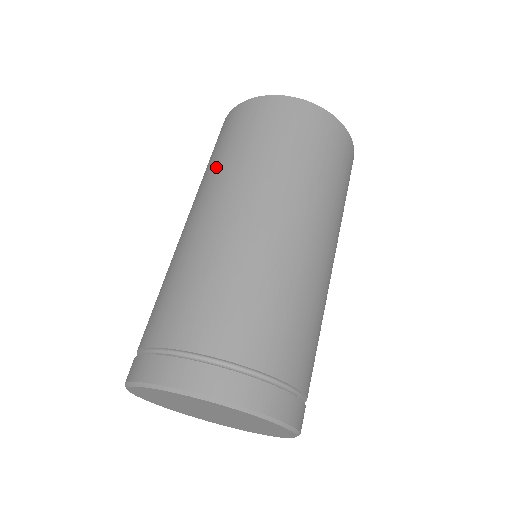
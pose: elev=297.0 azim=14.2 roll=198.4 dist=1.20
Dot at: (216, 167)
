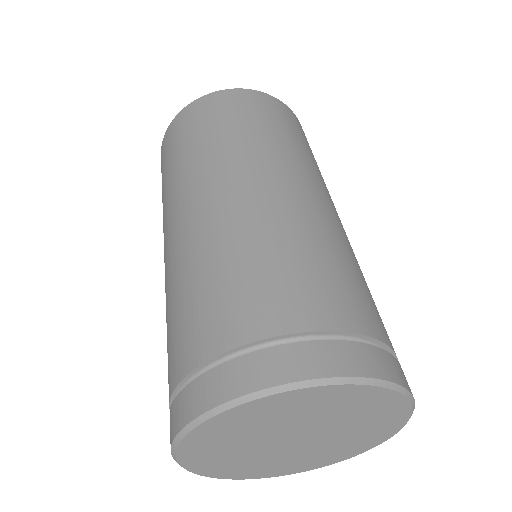
Dot at: (163, 200)
